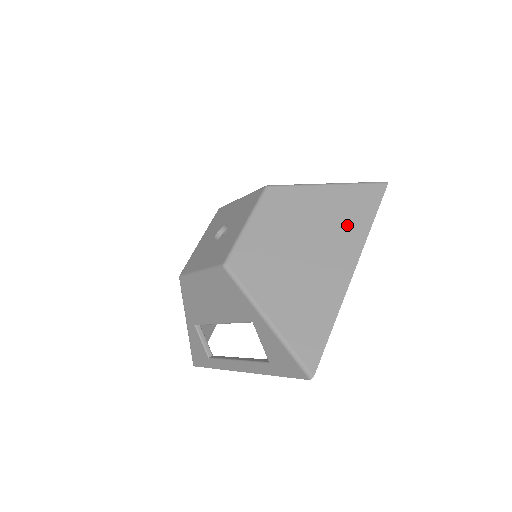
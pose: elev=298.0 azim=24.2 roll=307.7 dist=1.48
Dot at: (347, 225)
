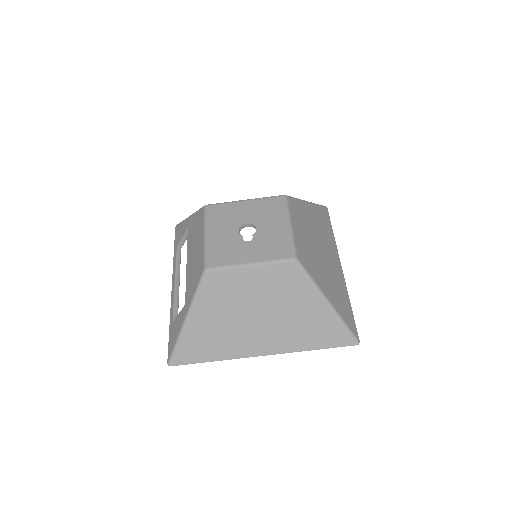
Dot at: (297, 334)
